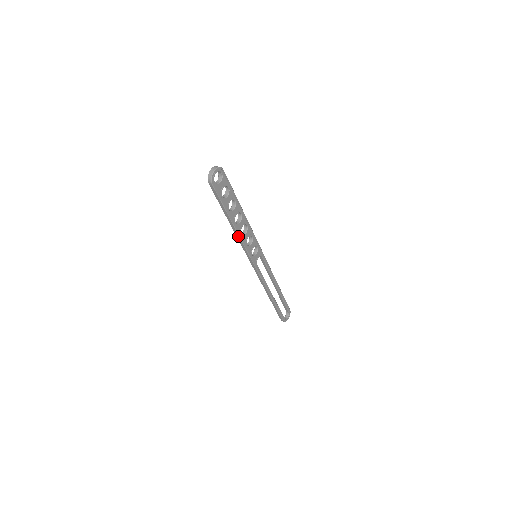
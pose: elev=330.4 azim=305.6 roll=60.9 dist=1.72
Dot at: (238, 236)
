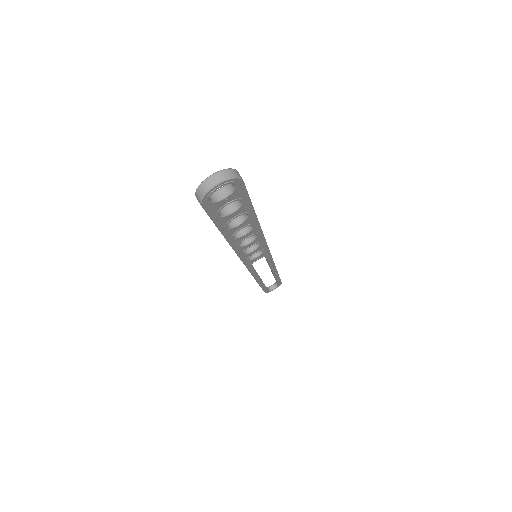
Dot at: (232, 247)
